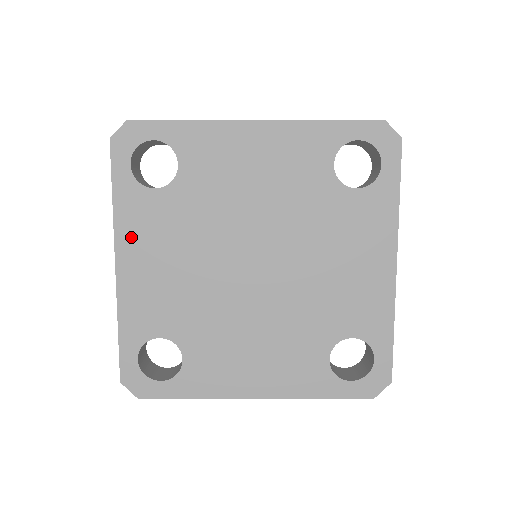
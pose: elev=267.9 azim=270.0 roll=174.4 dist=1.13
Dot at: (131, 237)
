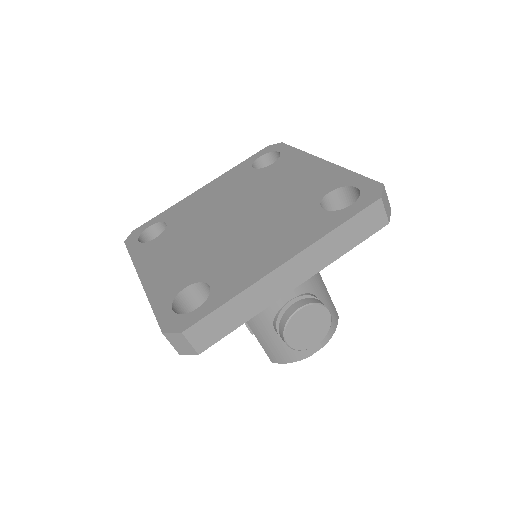
Dot at: (147, 262)
